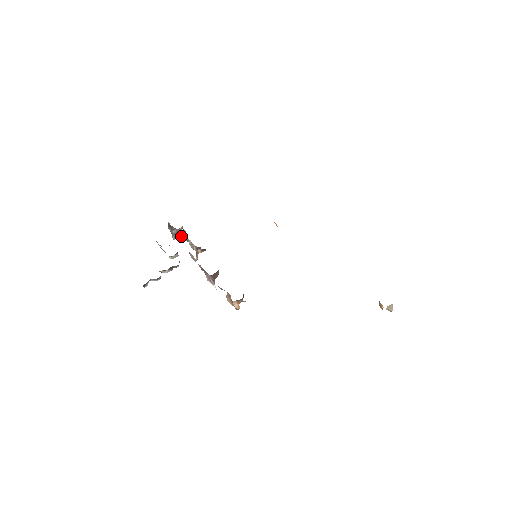
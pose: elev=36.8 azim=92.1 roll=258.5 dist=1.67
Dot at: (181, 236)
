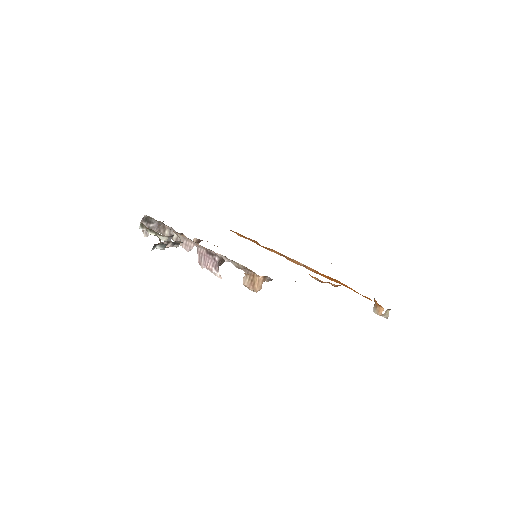
Dot at: (163, 230)
